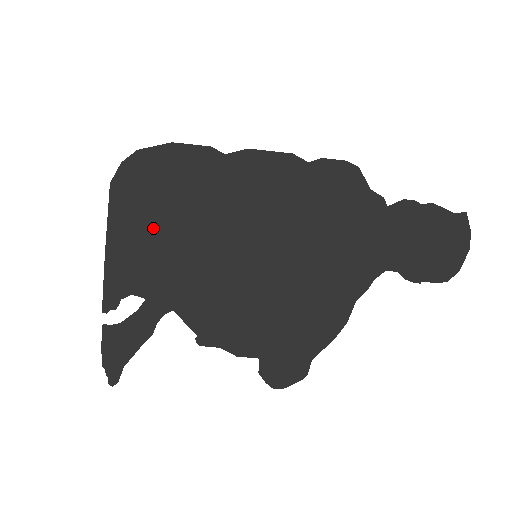
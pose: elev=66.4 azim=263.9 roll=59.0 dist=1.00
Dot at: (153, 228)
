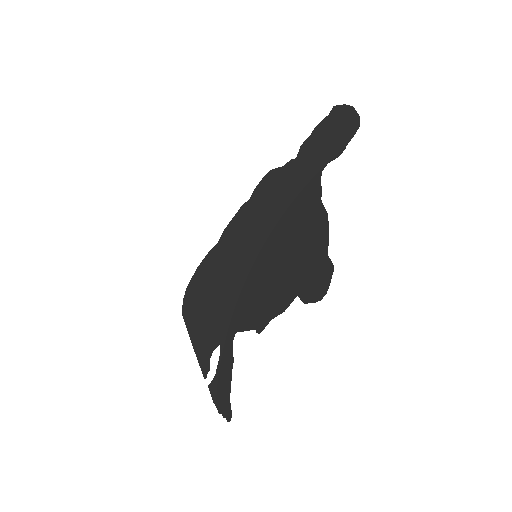
Dot at: (206, 308)
